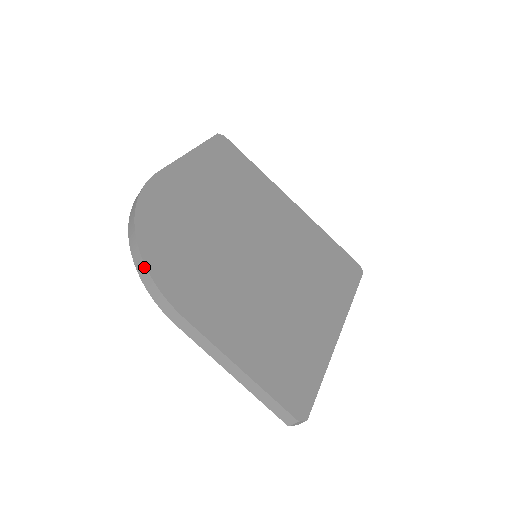
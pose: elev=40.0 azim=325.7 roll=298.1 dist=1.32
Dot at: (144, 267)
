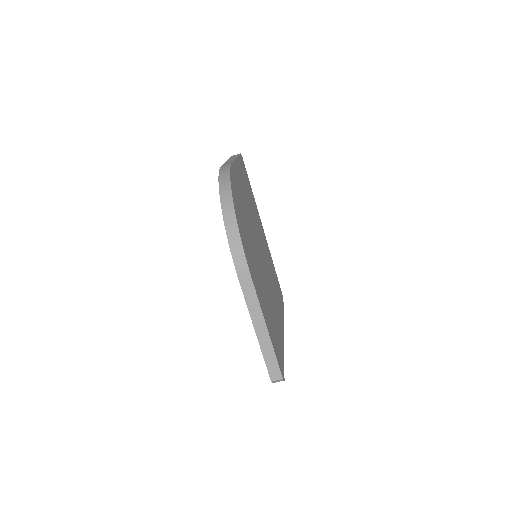
Dot at: (237, 229)
